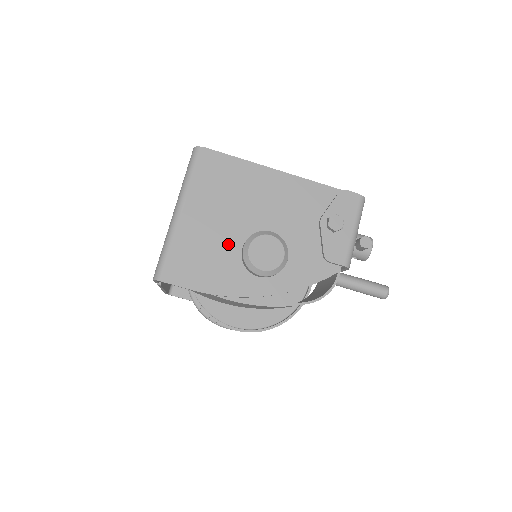
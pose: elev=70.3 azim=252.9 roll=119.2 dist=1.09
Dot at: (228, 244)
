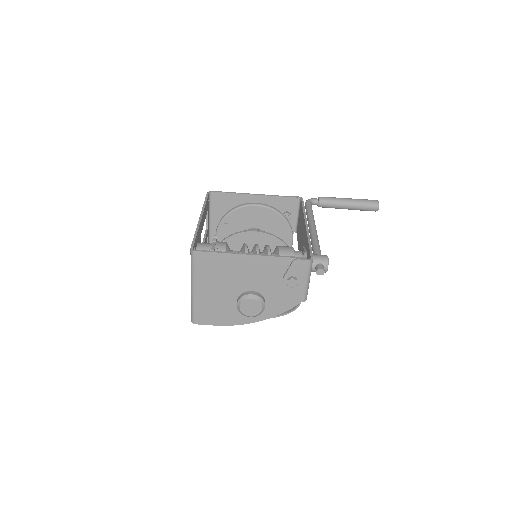
Dot at: (228, 301)
